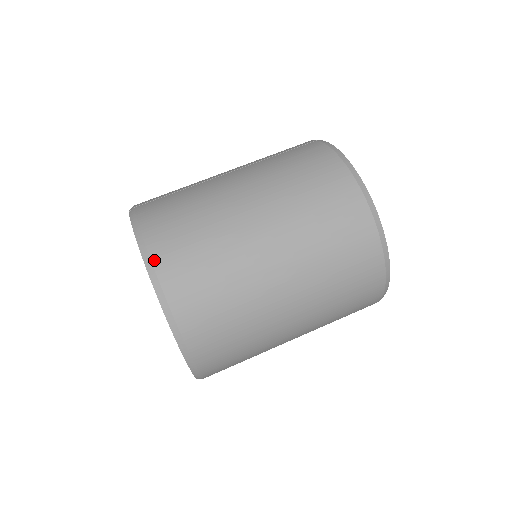
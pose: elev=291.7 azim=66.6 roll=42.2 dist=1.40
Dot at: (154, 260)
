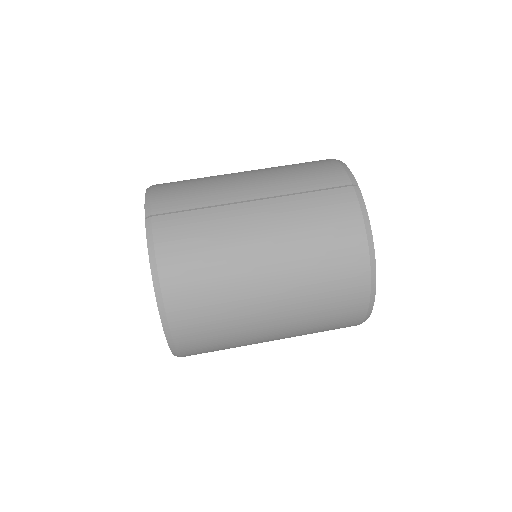
Dot at: (166, 299)
